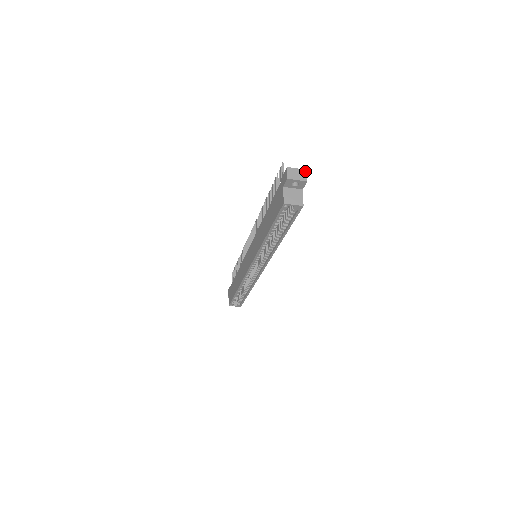
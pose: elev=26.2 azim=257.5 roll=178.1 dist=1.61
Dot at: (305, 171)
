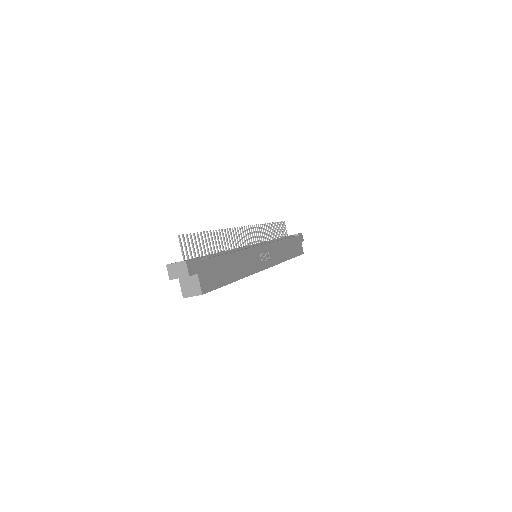
Dot at: (184, 263)
